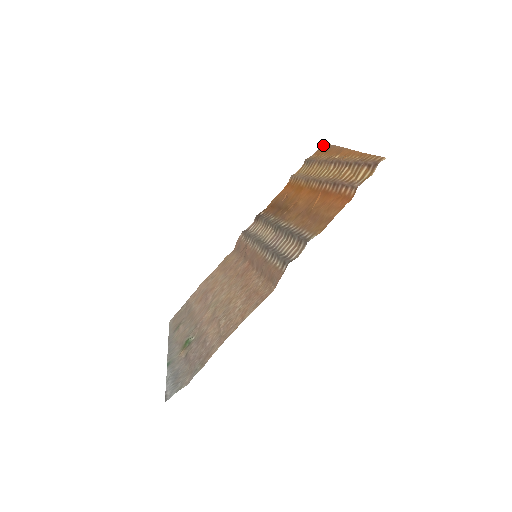
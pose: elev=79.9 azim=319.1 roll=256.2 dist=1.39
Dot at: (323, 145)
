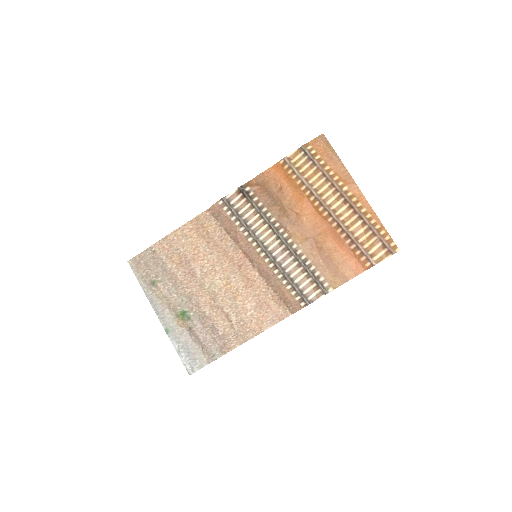
Dot at: (322, 136)
